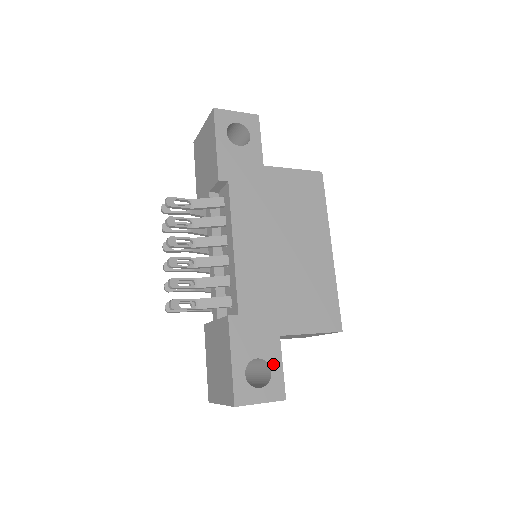
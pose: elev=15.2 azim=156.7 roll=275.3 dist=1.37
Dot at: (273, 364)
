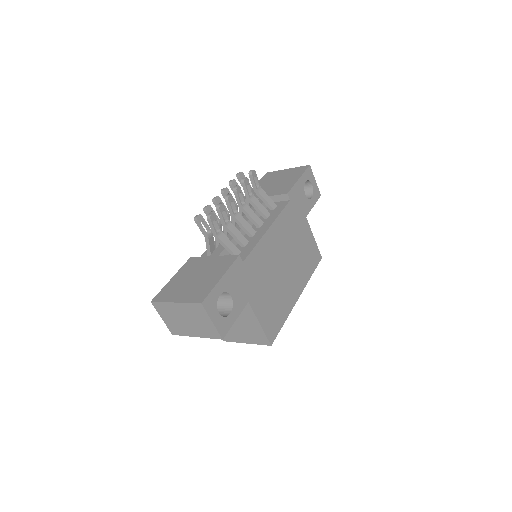
Dot at: (234, 311)
